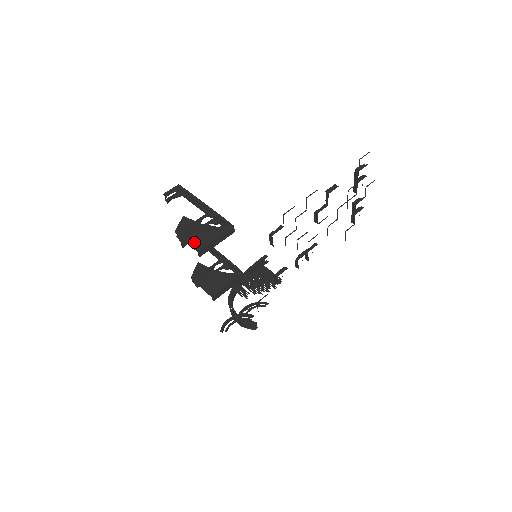
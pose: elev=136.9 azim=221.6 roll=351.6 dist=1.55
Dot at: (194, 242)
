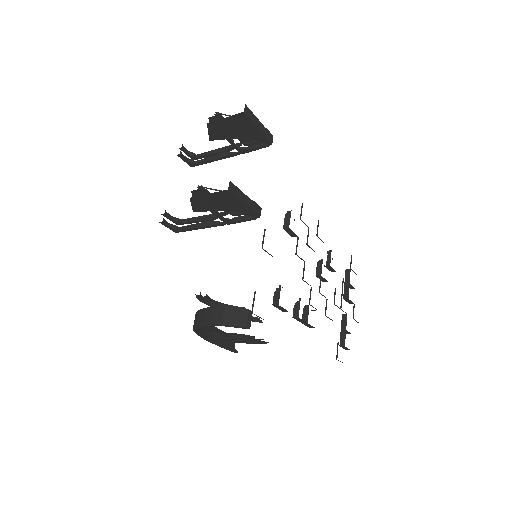
Dot at: occluded
